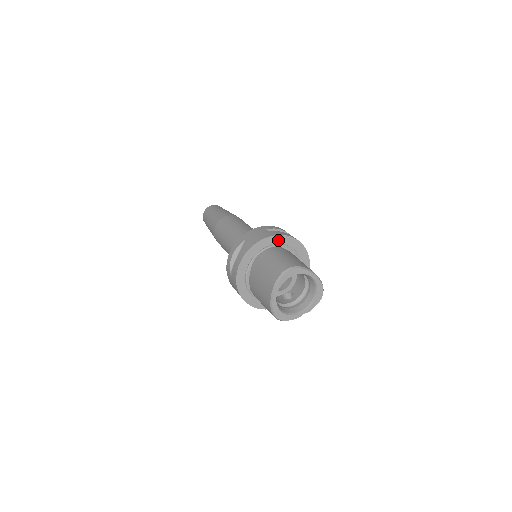
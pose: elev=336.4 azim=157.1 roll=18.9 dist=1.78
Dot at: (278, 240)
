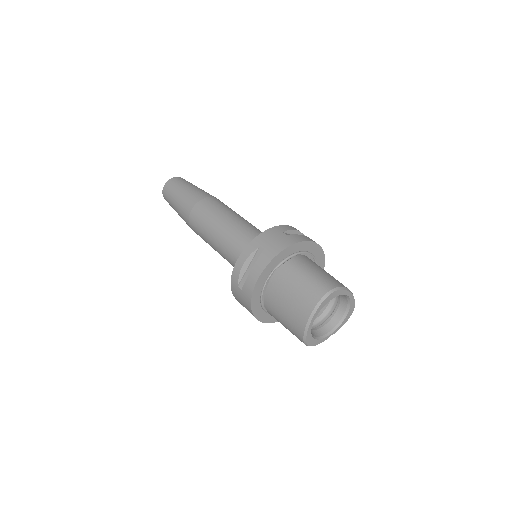
Dot at: (301, 247)
